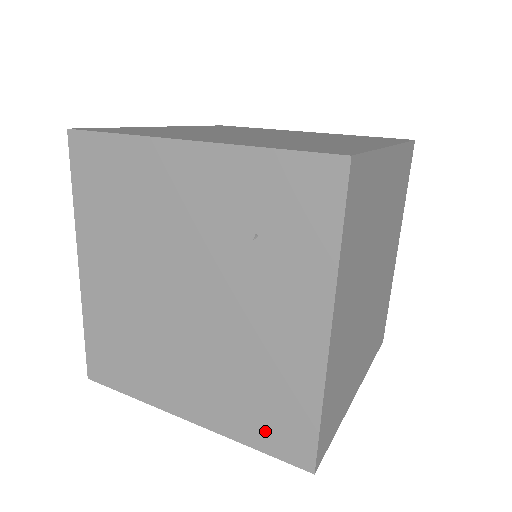
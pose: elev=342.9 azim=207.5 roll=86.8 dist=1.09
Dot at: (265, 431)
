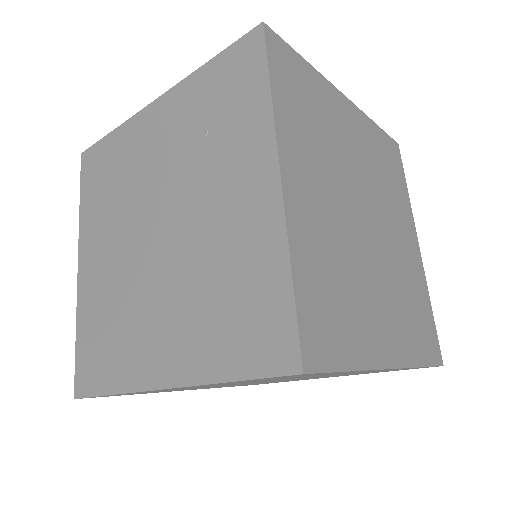
Dot at: (240, 344)
